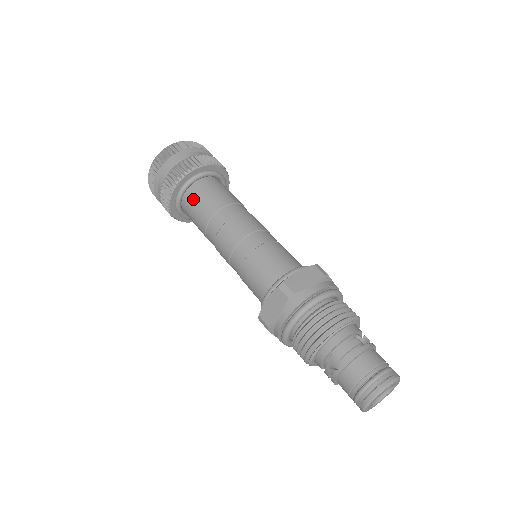
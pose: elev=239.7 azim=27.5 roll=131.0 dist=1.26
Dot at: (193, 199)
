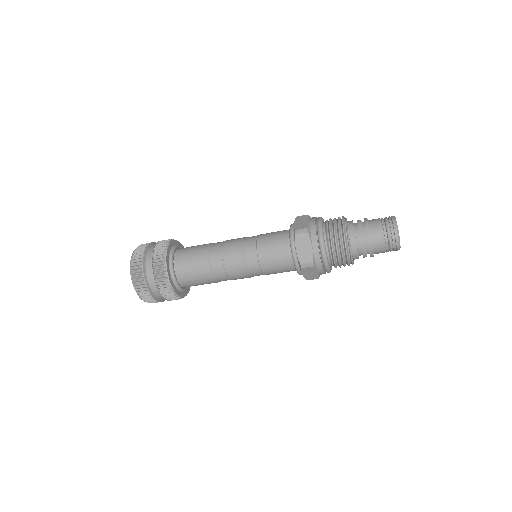
Dot at: (184, 264)
